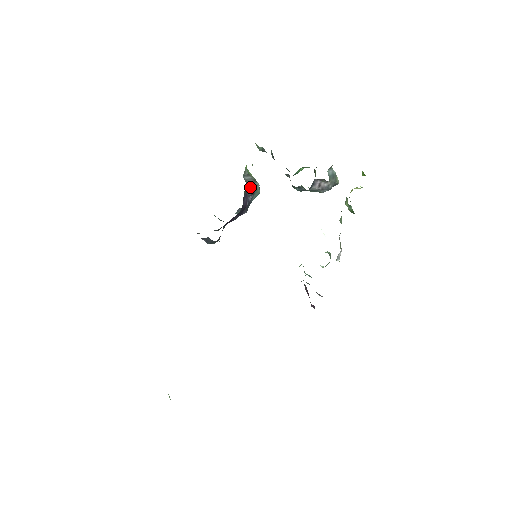
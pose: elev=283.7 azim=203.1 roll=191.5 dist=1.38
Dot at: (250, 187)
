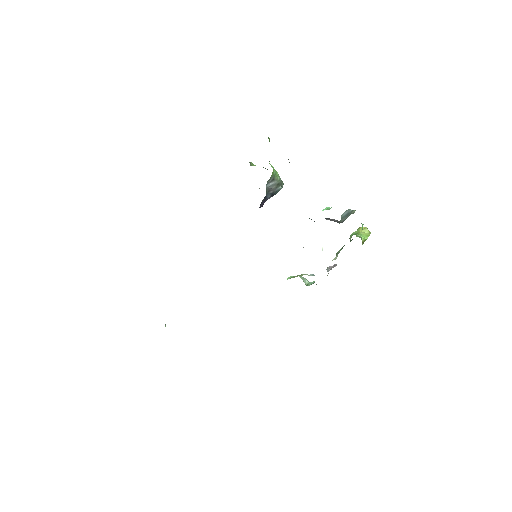
Dot at: (270, 193)
